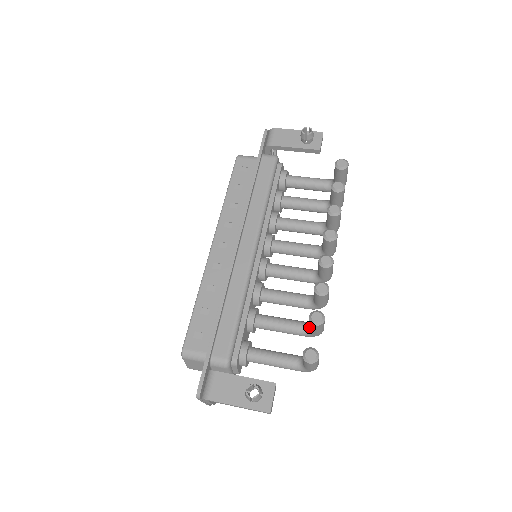
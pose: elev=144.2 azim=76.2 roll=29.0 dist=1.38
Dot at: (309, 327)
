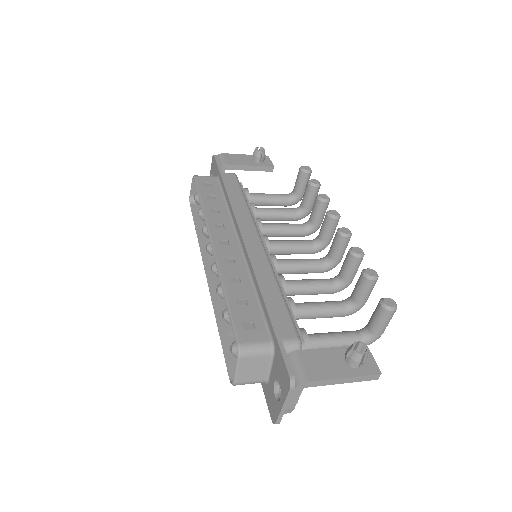
Dot at: (356, 295)
